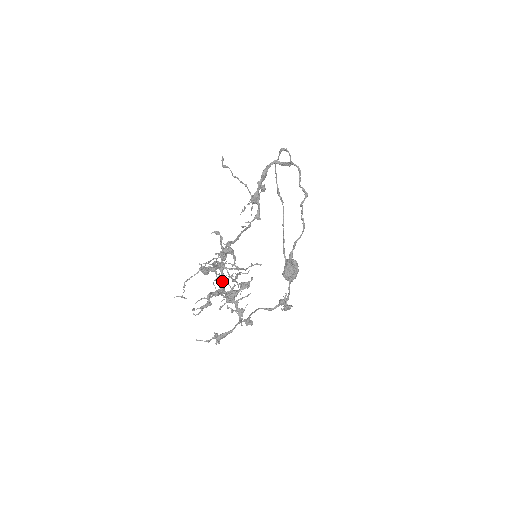
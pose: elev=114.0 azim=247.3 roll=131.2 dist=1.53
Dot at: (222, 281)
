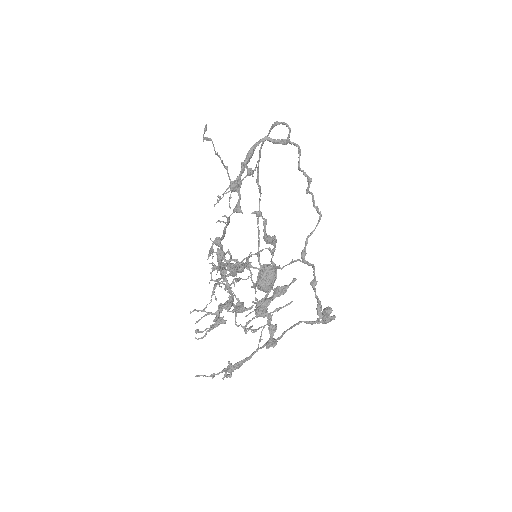
Dot at: (226, 289)
